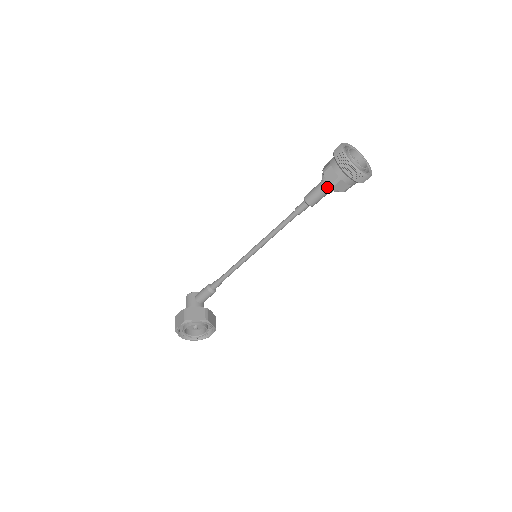
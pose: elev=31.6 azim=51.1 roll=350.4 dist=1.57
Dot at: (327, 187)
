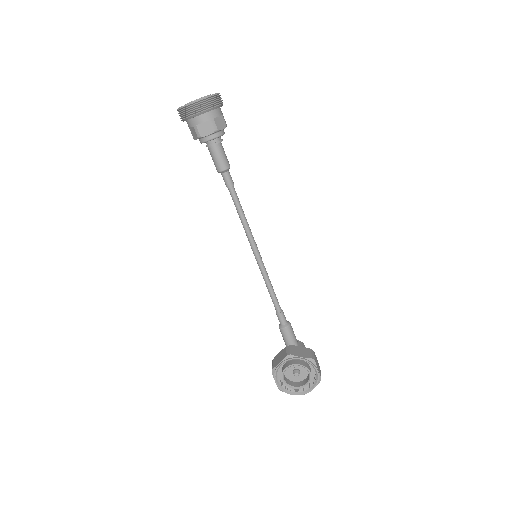
Dot at: (209, 144)
